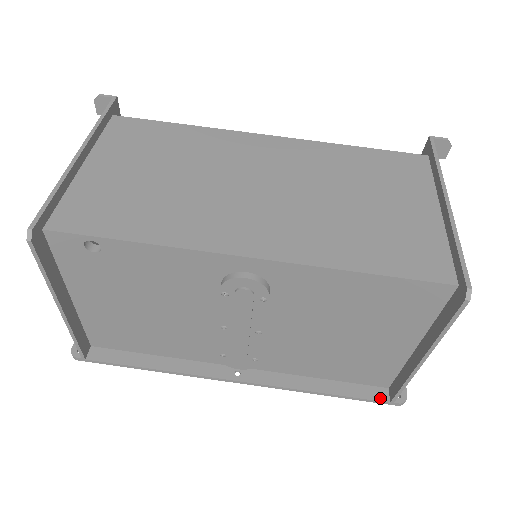
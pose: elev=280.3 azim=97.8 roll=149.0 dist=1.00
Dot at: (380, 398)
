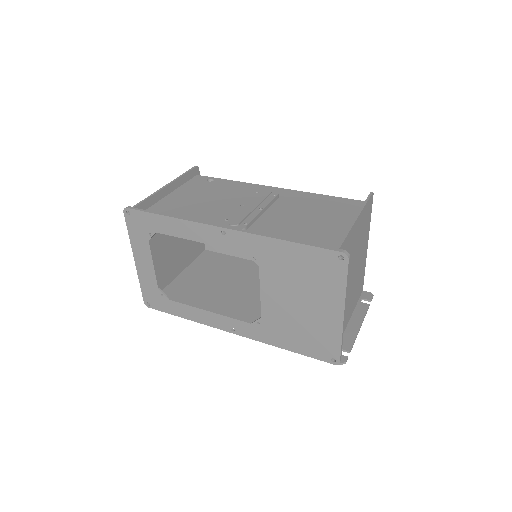
Dot at: (328, 249)
